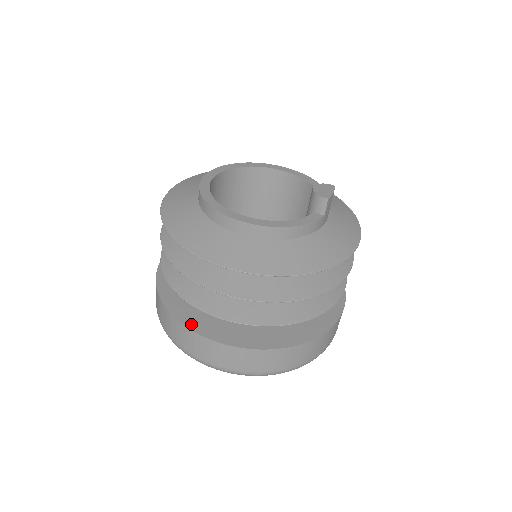
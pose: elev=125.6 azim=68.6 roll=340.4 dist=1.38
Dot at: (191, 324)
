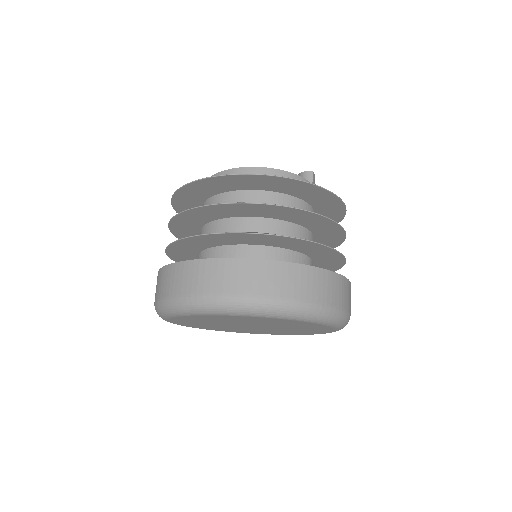
Dot at: occluded
